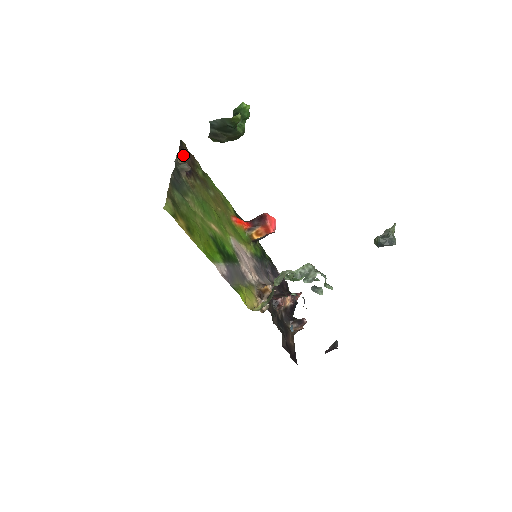
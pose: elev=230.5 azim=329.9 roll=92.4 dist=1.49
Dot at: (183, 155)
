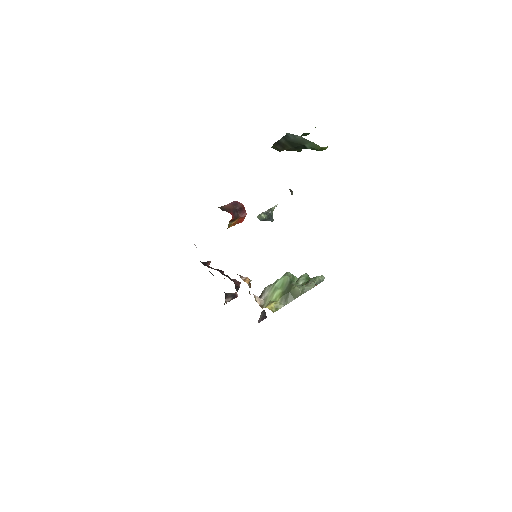
Dot at: occluded
